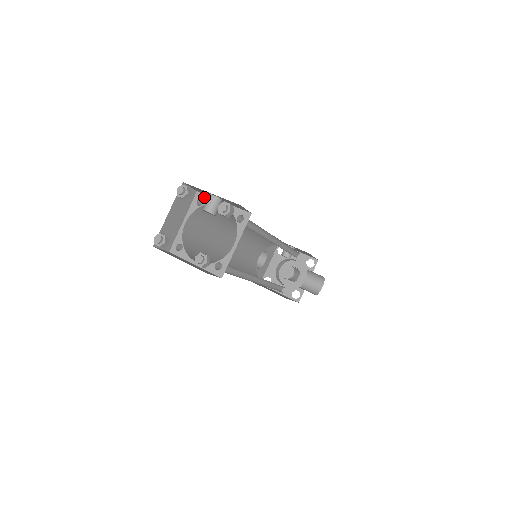
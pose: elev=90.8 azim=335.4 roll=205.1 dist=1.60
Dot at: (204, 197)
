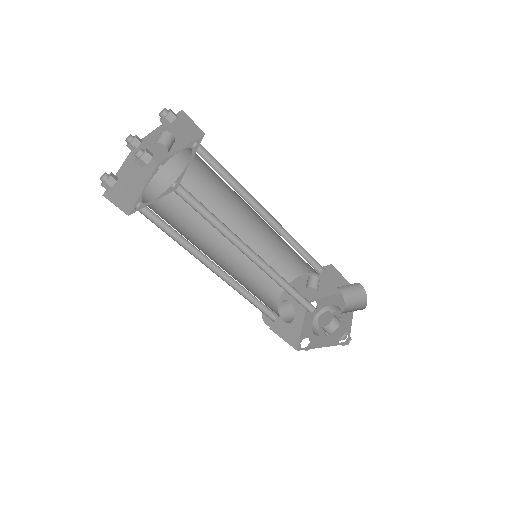
Dot at: (164, 161)
